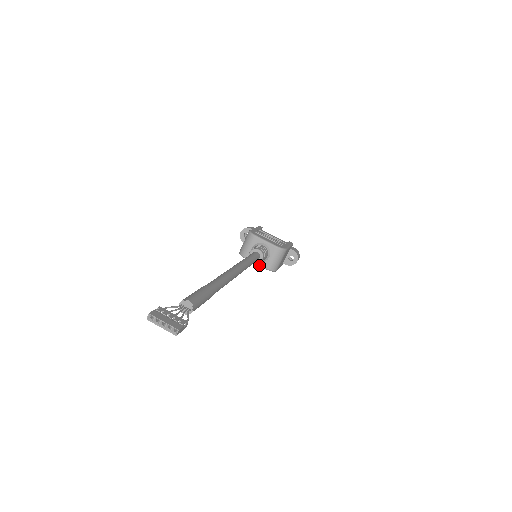
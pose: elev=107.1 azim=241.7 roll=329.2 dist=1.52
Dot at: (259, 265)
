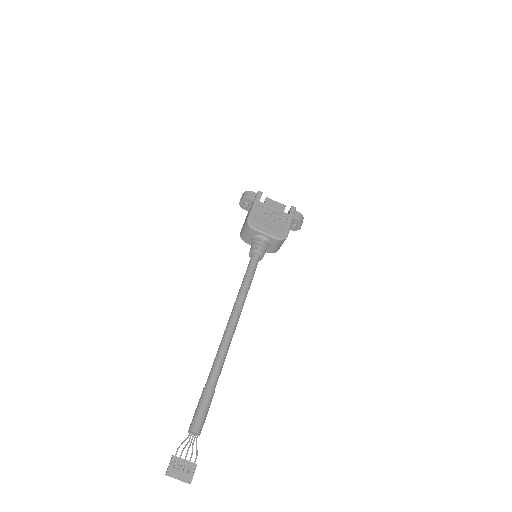
Dot at: occluded
